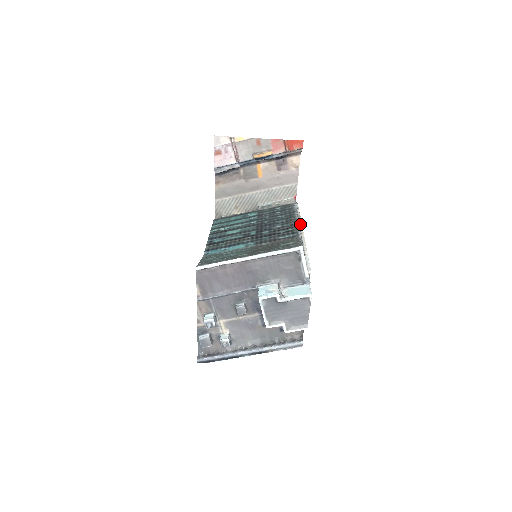
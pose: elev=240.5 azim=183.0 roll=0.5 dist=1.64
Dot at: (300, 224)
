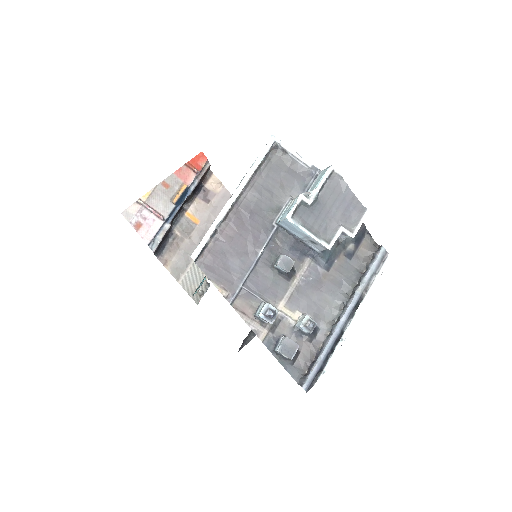
Dot at: occluded
